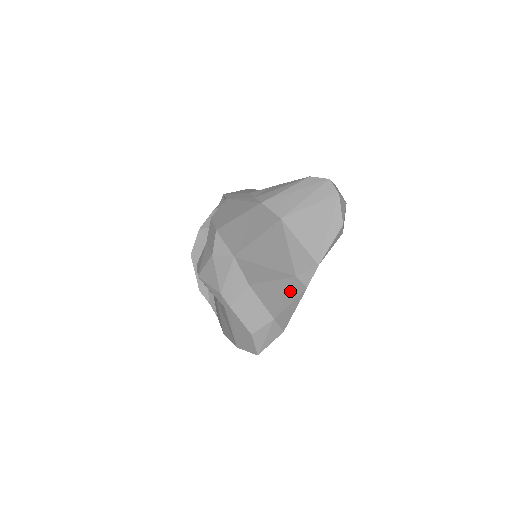
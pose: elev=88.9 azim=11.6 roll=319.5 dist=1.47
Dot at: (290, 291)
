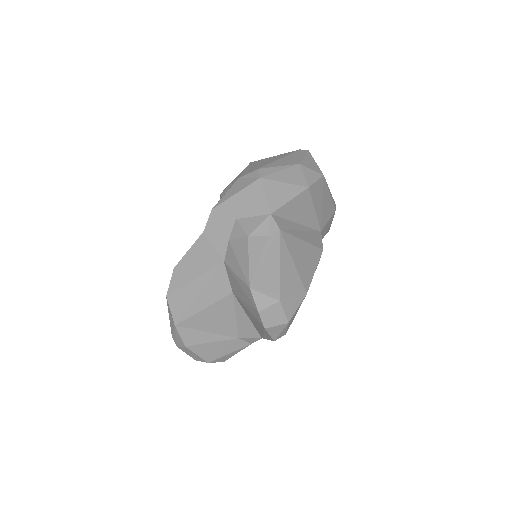
Dot at: (229, 347)
